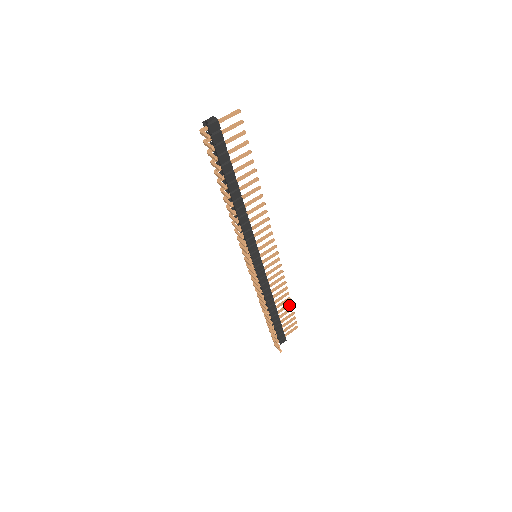
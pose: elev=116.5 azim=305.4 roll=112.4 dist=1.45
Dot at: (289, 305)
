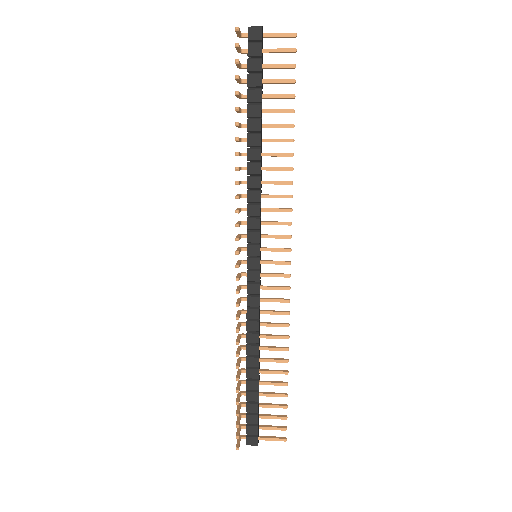
Dot at: (282, 384)
